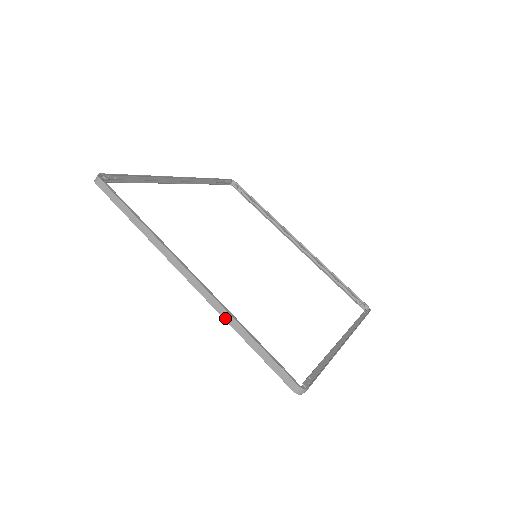
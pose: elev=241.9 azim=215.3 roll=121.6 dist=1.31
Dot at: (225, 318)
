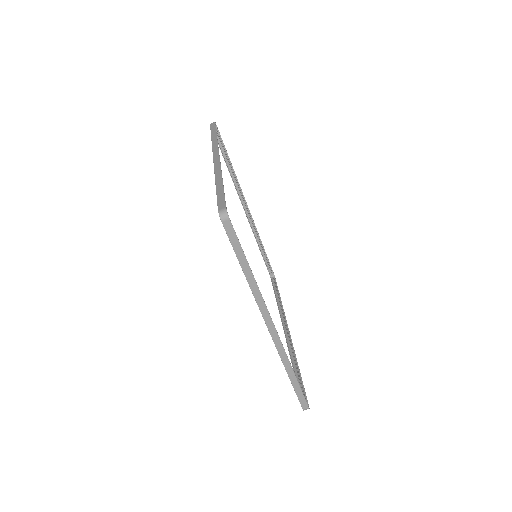
Dot at: (284, 363)
